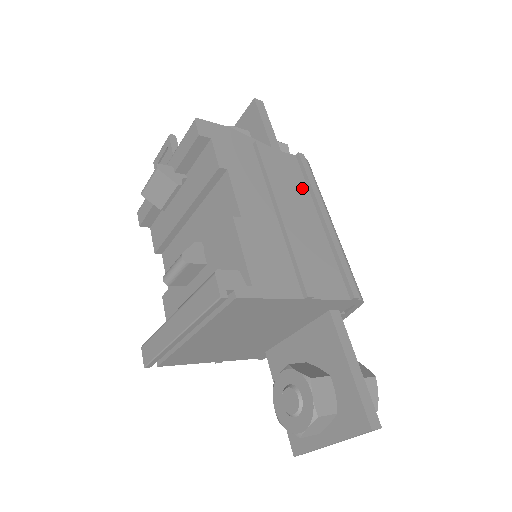
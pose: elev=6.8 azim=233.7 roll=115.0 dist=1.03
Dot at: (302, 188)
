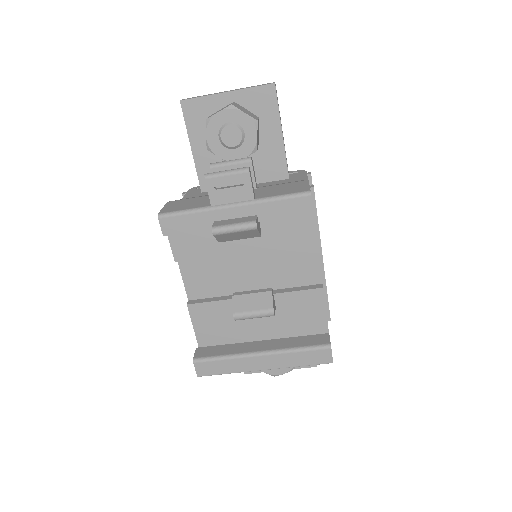
Dot at: occluded
